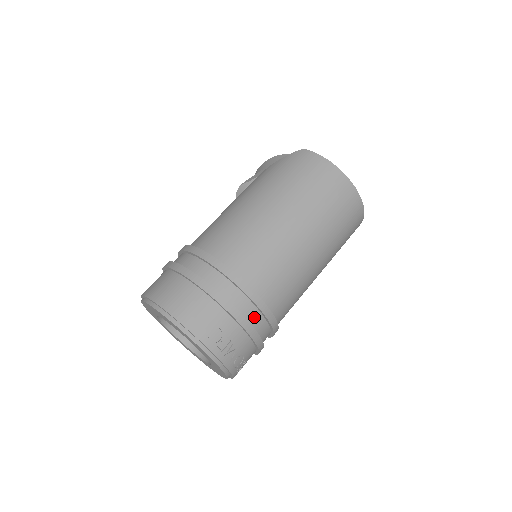
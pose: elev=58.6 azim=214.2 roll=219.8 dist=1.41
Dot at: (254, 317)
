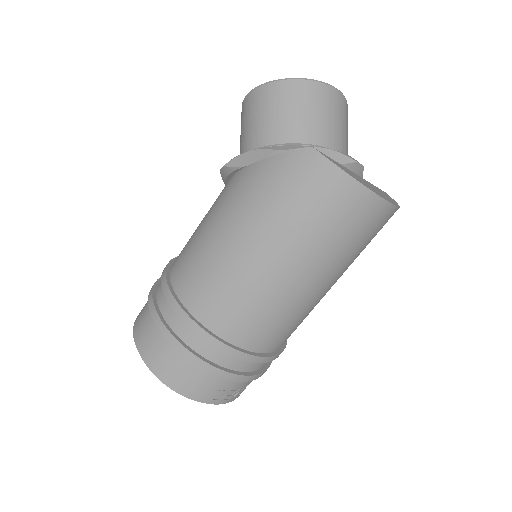
Dot at: (259, 365)
